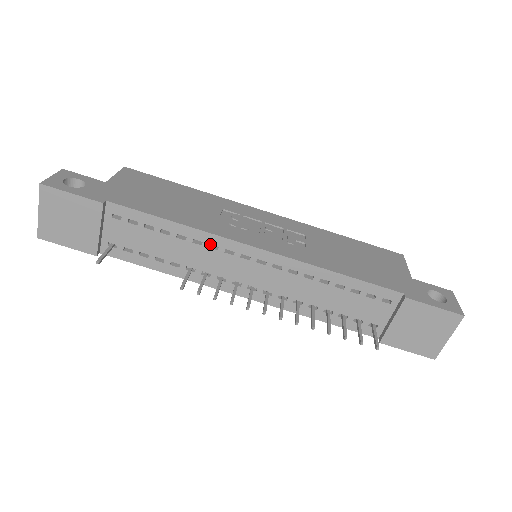
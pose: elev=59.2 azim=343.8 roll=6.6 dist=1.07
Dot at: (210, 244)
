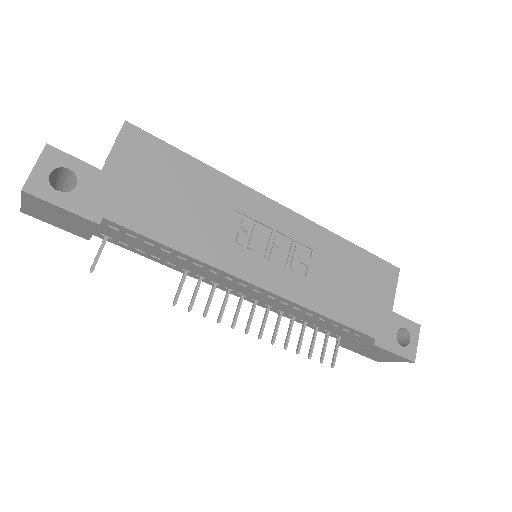
Dot at: occluded
